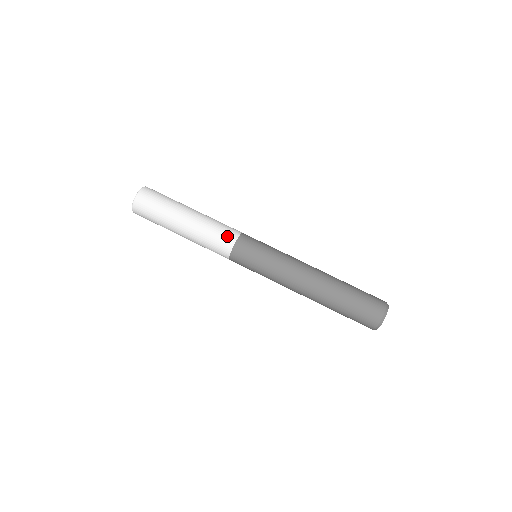
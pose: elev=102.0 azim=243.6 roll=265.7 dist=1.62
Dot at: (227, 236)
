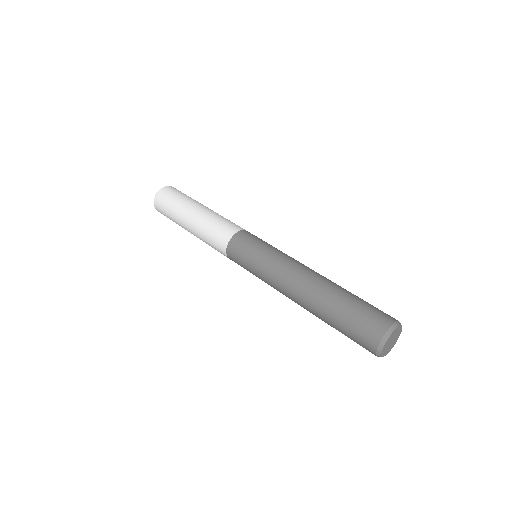
Dot at: (225, 231)
